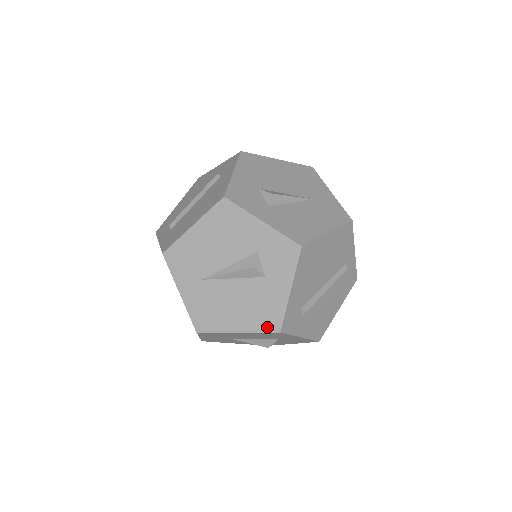
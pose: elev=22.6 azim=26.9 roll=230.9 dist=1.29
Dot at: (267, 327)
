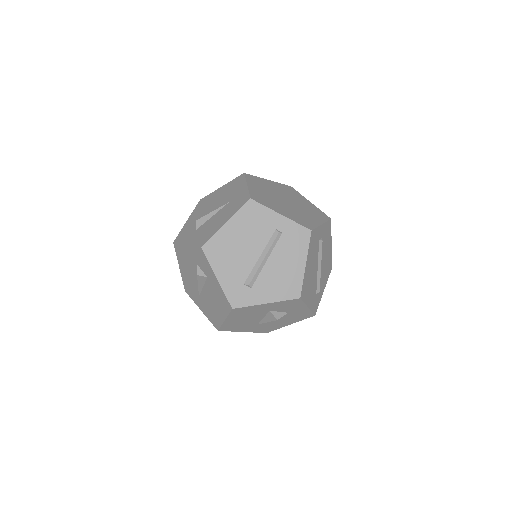
Dot at: (228, 309)
